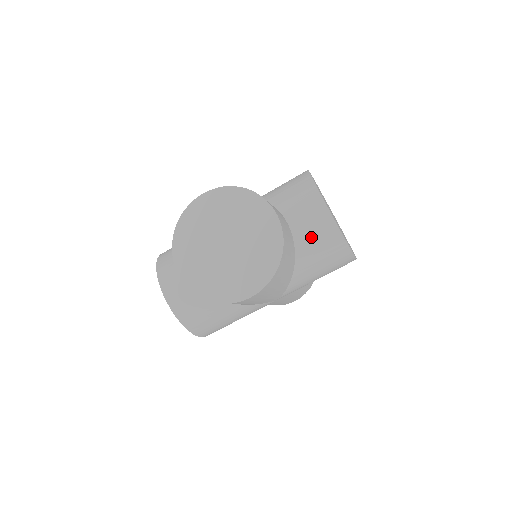
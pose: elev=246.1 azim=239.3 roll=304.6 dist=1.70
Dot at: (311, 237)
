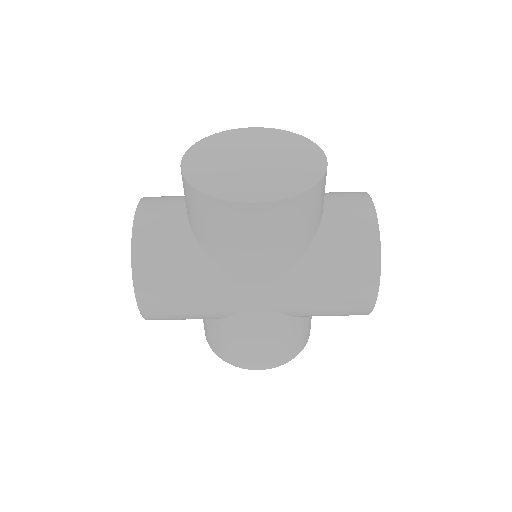
Dot at: (343, 225)
